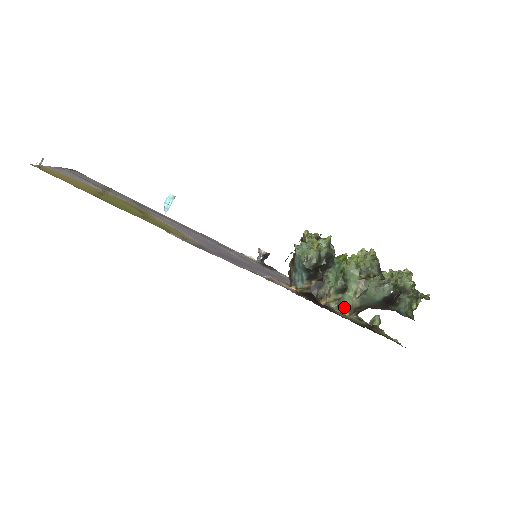
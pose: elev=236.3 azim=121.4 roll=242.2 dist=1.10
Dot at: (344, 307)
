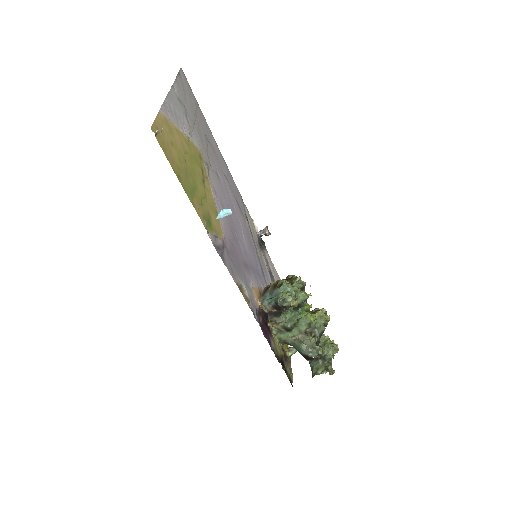
Dot at: (280, 336)
